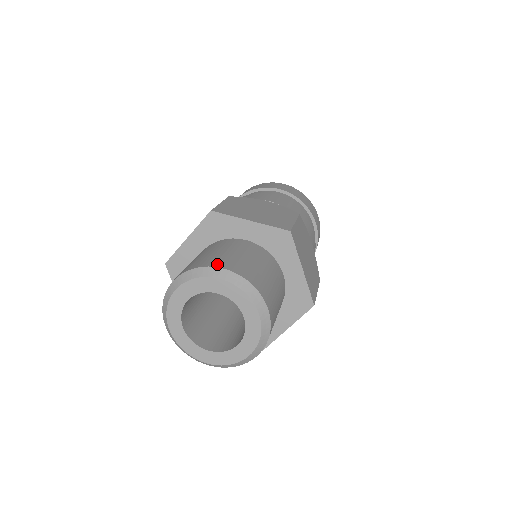
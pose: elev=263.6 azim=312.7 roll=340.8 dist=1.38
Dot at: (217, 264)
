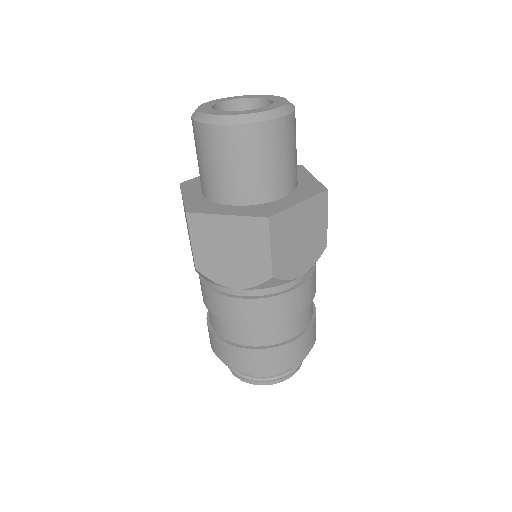
Dot at: occluded
